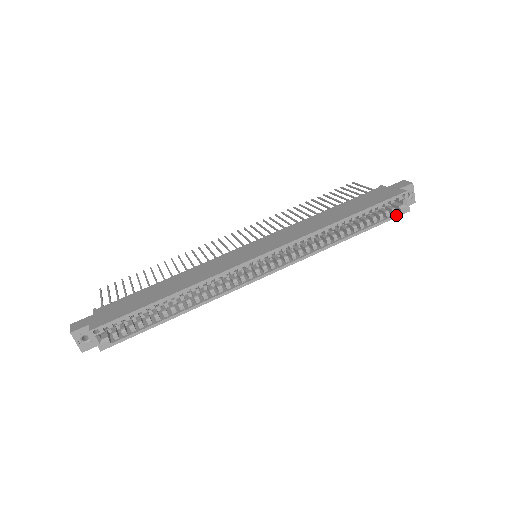
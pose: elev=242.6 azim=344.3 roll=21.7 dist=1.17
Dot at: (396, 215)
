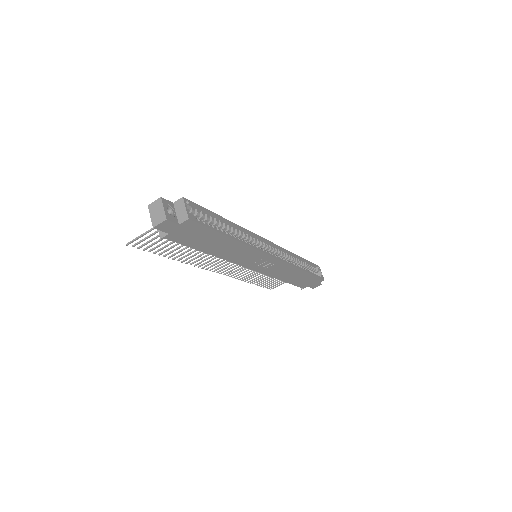
Dot at: (320, 277)
